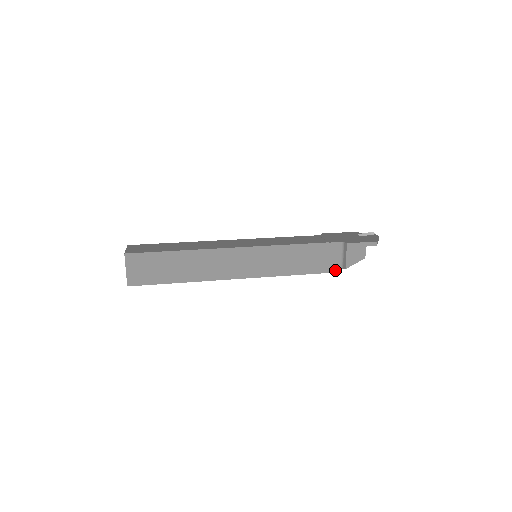
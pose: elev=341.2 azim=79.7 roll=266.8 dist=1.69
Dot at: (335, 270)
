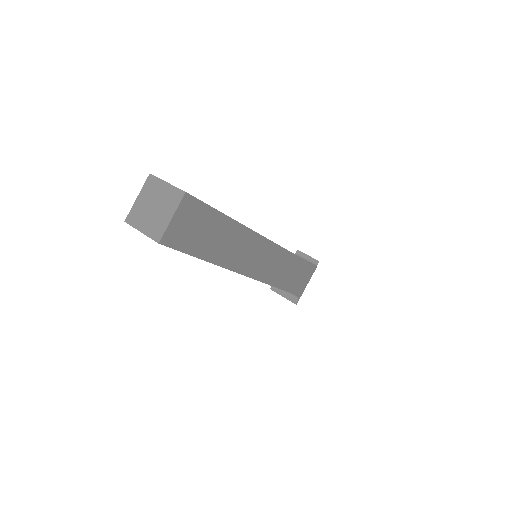
Dot at: occluded
